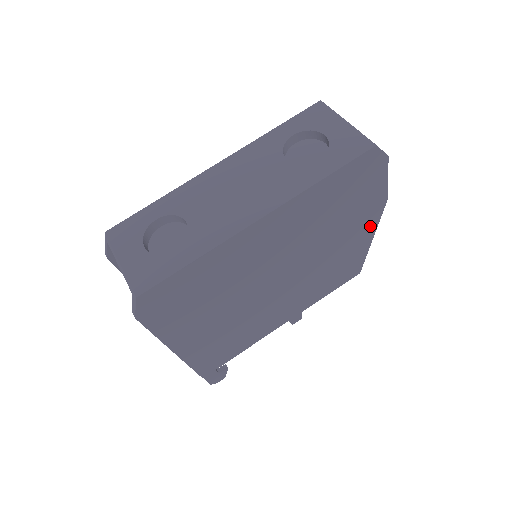
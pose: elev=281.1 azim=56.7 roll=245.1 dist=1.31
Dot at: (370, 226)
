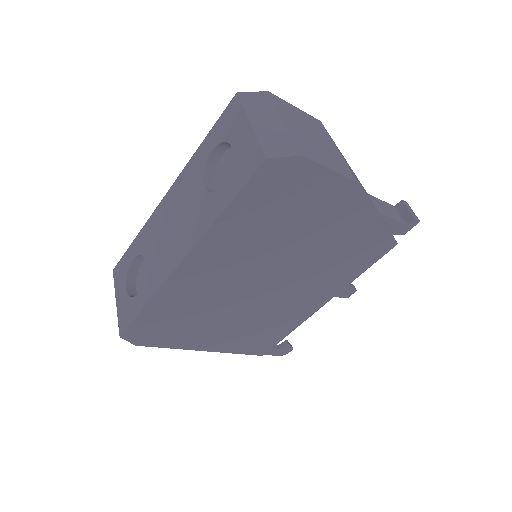
Dot at: (358, 210)
